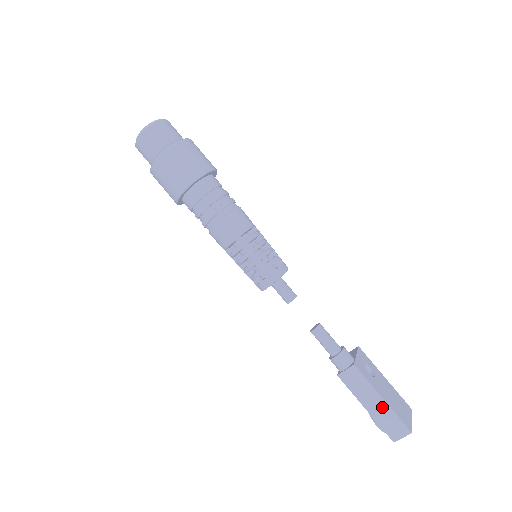
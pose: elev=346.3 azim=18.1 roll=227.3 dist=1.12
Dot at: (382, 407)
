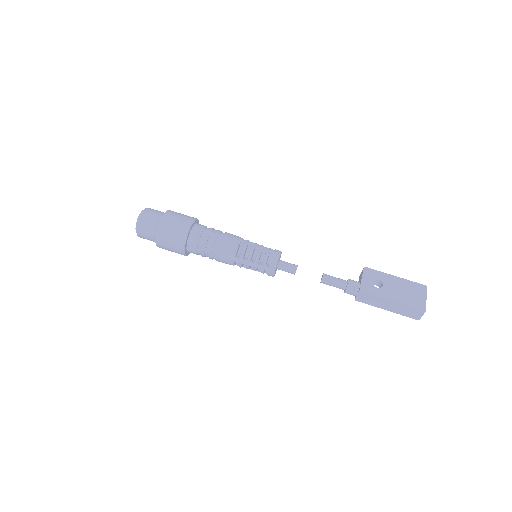
Dot at: (395, 306)
